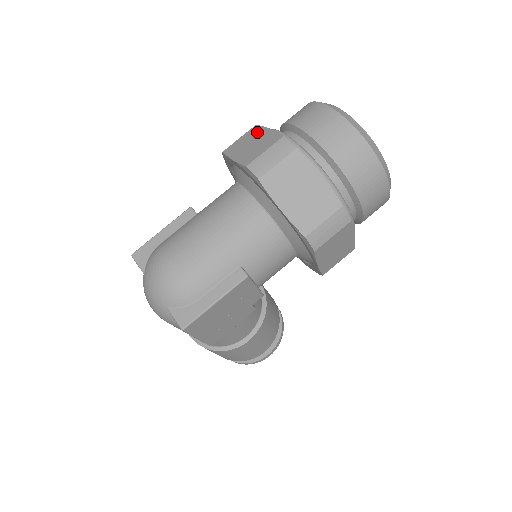
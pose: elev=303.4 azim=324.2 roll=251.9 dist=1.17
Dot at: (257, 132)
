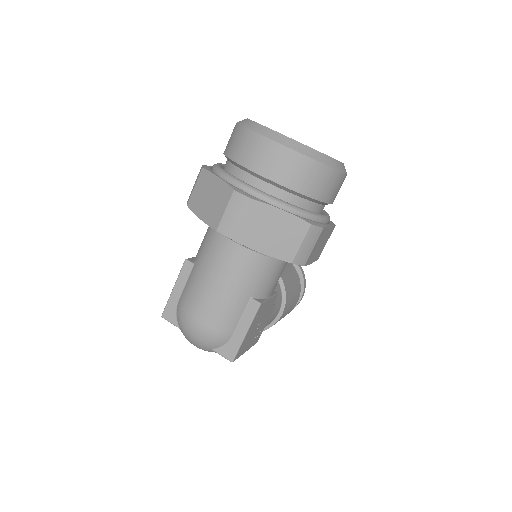
Dot at: (207, 180)
